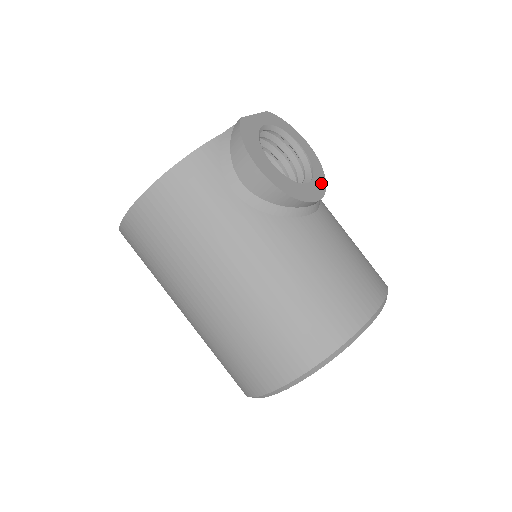
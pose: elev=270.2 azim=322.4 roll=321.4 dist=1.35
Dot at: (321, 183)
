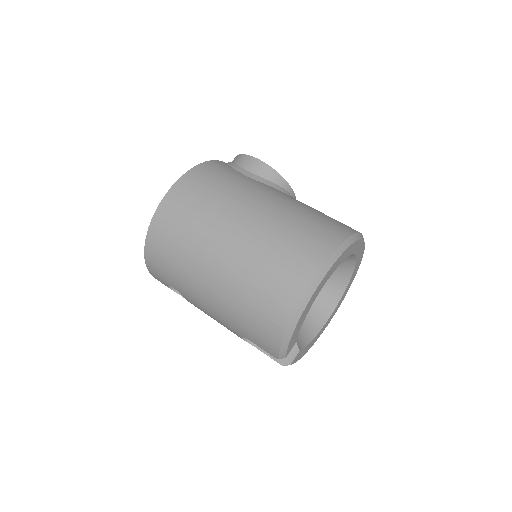
Dot at: occluded
